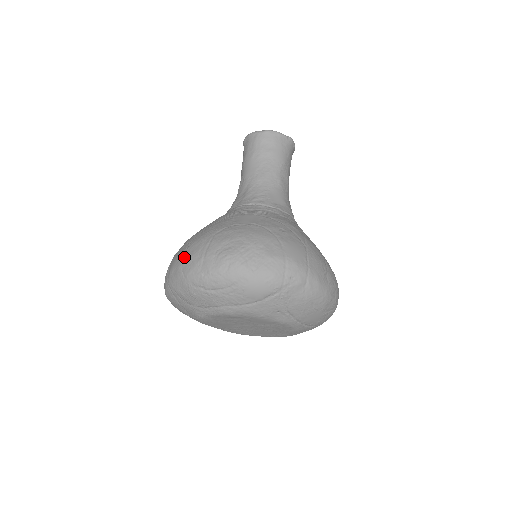
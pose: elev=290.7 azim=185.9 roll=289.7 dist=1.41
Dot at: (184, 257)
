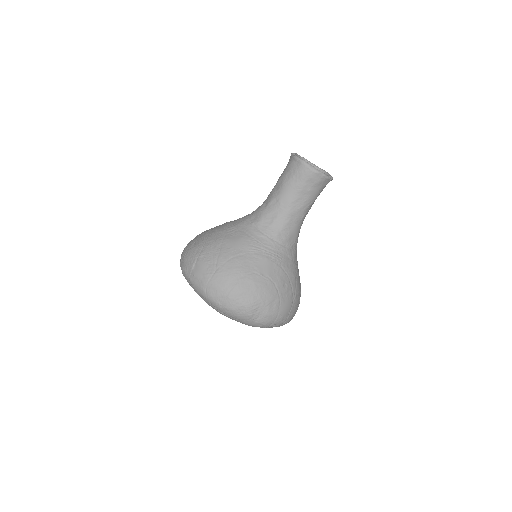
Dot at: (211, 281)
